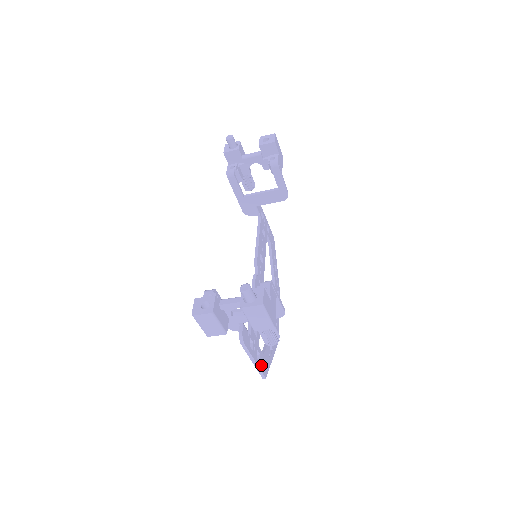
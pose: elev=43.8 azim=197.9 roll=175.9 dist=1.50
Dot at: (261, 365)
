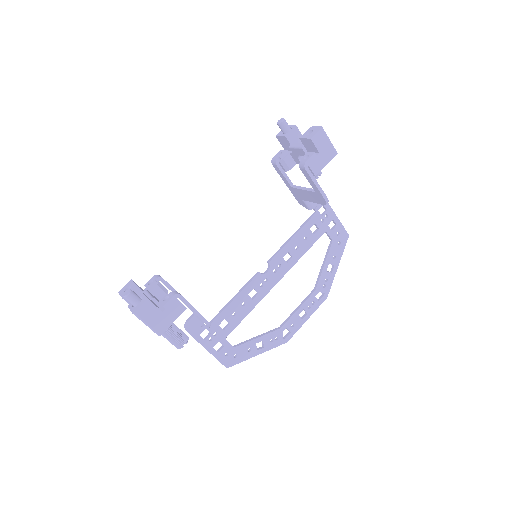
Dot at: (221, 355)
